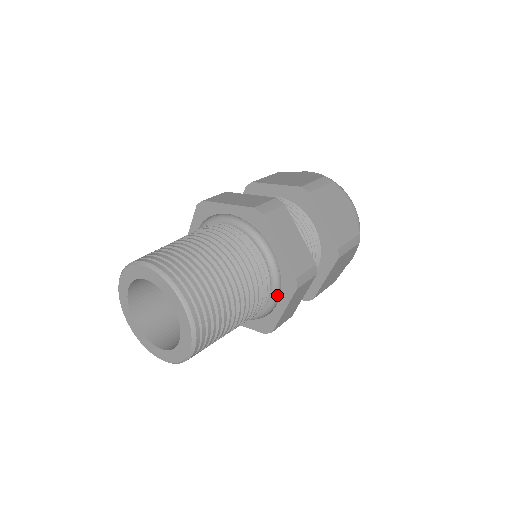
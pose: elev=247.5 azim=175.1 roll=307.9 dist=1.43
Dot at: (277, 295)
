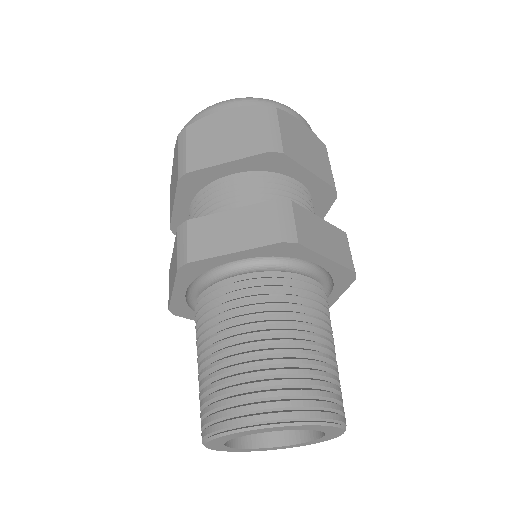
Dot at: occluded
